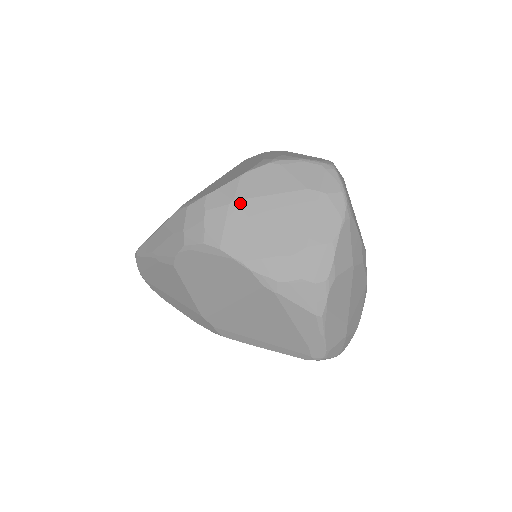
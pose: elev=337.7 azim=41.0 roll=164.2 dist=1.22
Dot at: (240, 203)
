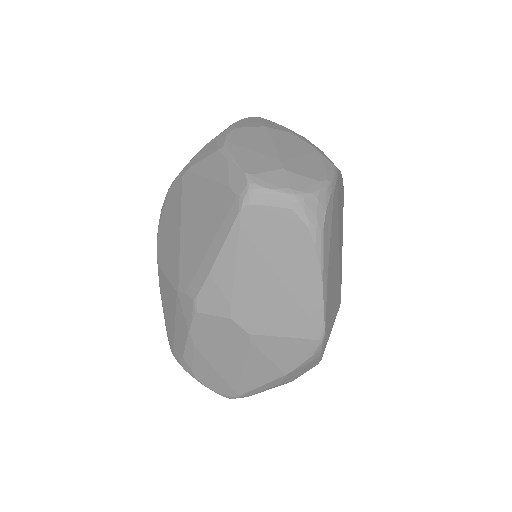
Dot at: occluded
